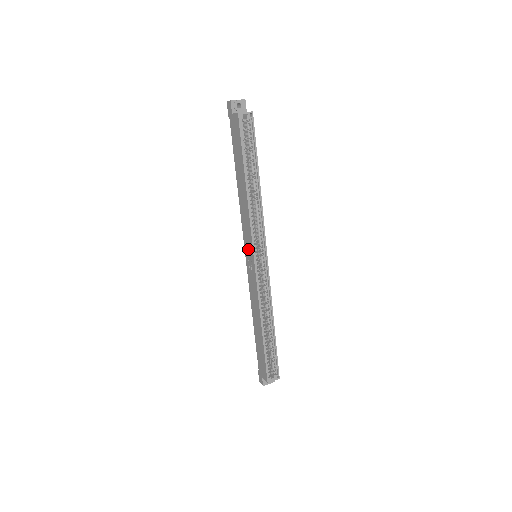
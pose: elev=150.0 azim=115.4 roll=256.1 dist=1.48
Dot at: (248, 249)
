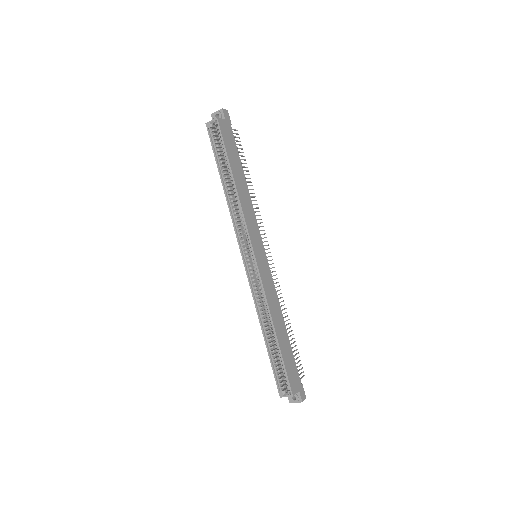
Dot at: (247, 249)
